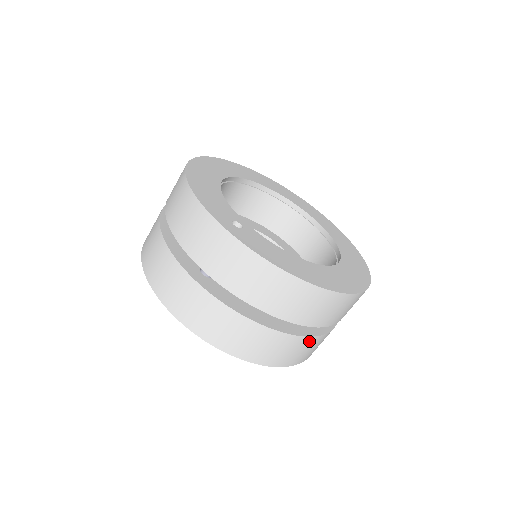
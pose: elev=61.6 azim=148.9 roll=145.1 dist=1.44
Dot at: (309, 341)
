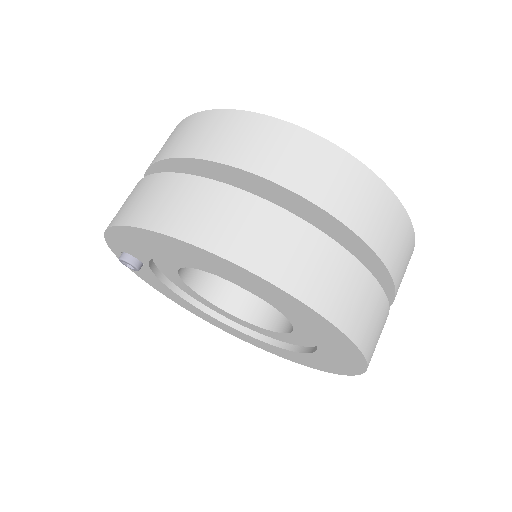
Dot at: (210, 189)
